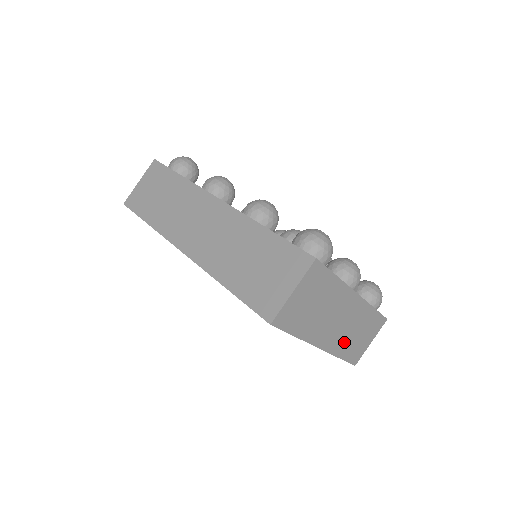
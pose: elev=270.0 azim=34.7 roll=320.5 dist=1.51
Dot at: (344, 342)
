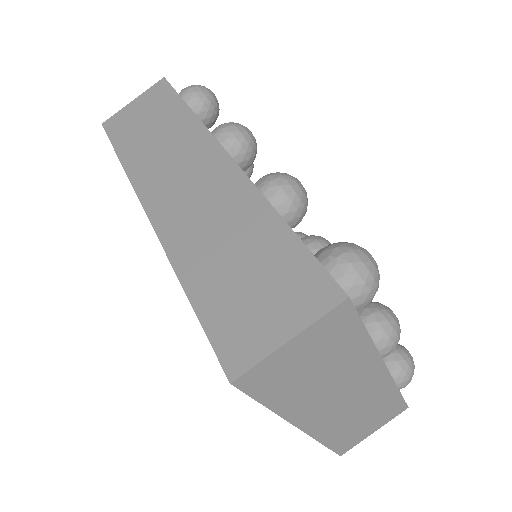
Dot at: (339, 426)
